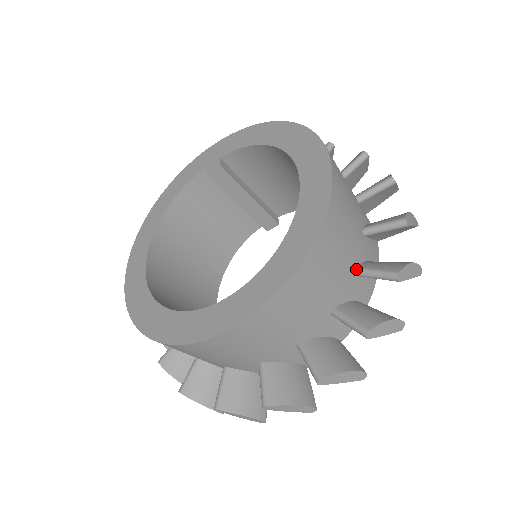
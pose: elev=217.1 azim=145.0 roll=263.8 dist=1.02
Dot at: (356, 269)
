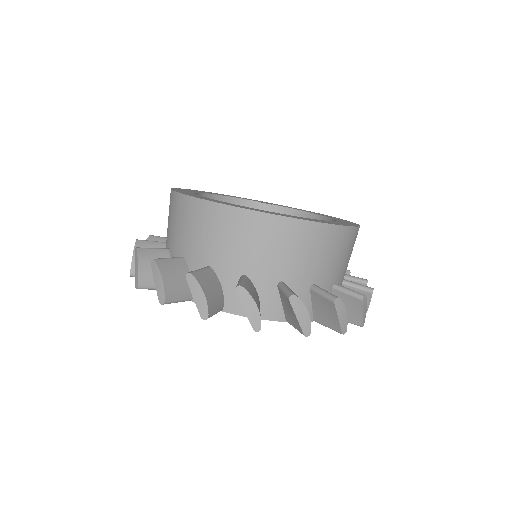
Dot at: (336, 283)
